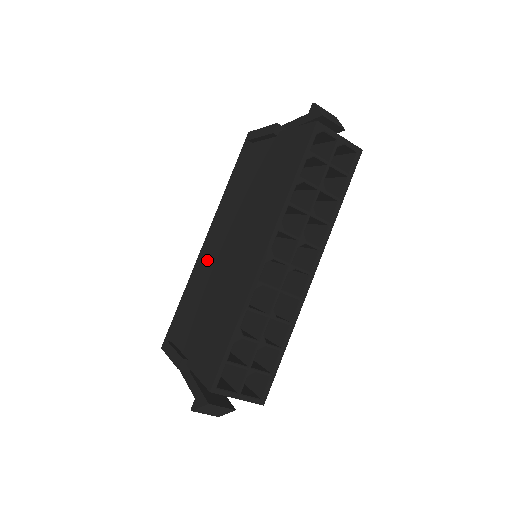
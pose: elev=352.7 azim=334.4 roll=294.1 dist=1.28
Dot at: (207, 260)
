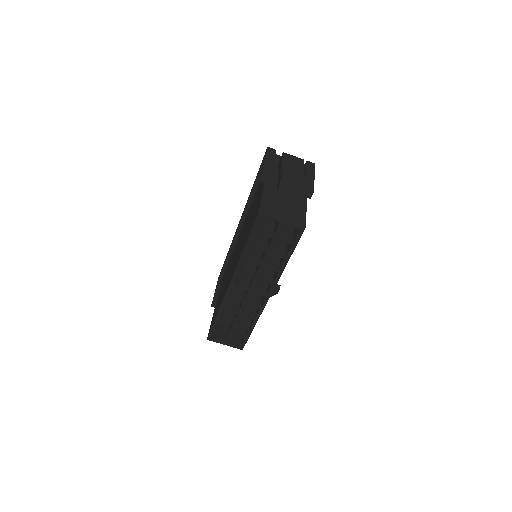
Dot at: (238, 238)
